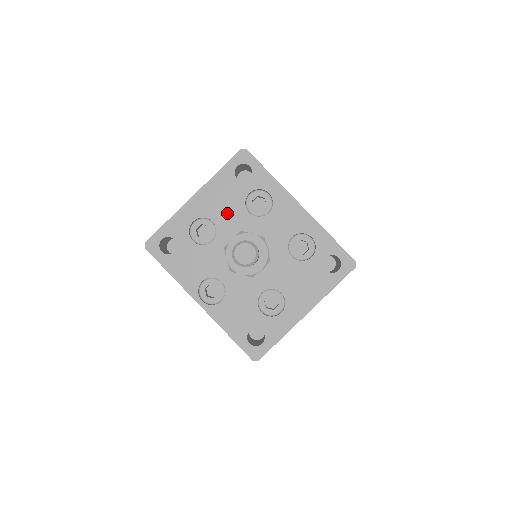
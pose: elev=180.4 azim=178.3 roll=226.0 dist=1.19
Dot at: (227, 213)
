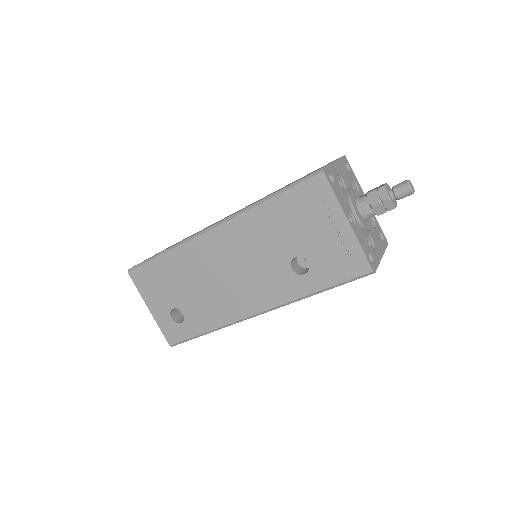
Dot at: (347, 181)
